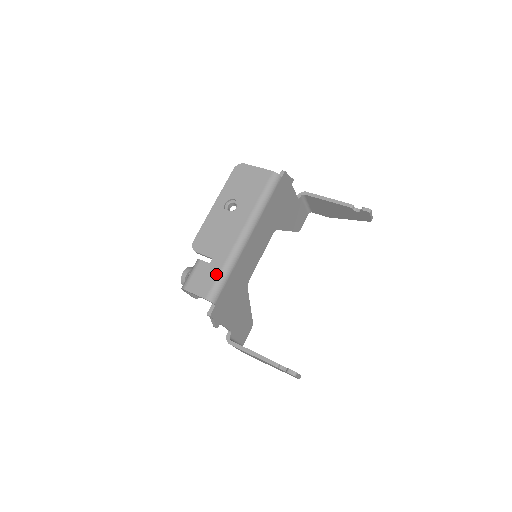
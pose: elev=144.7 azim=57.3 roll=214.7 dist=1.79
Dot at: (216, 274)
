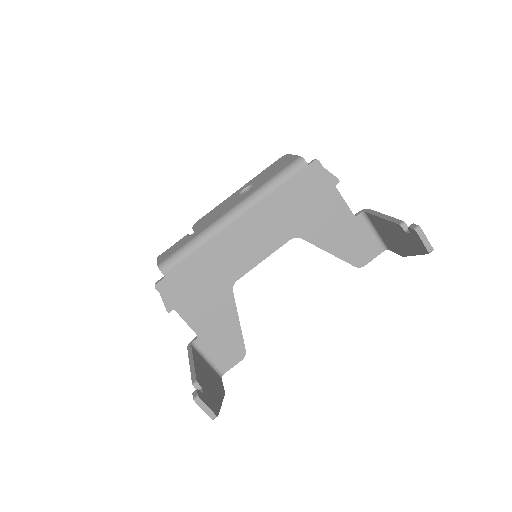
Dot at: (182, 245)
